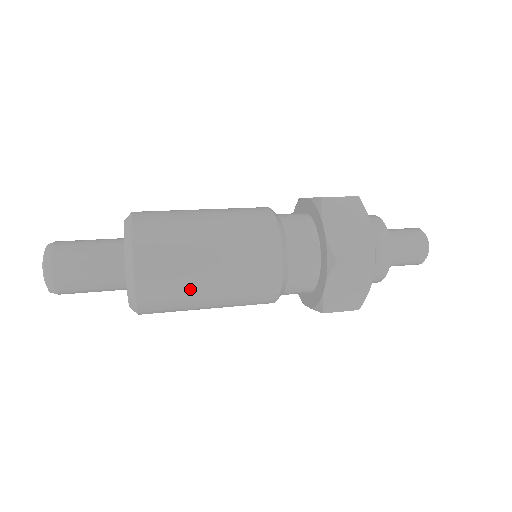
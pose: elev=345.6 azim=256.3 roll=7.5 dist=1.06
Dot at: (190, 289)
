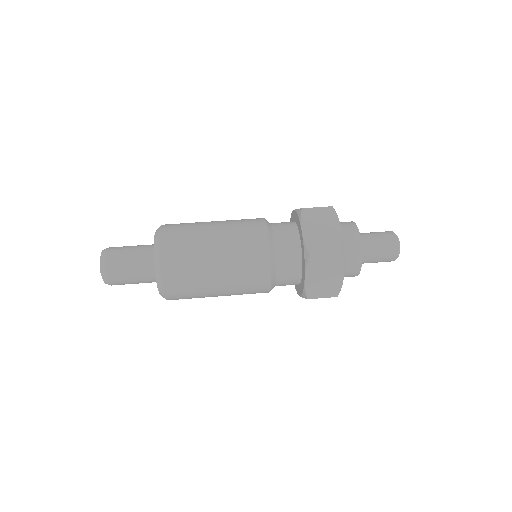
Dot at: (201, 279)
